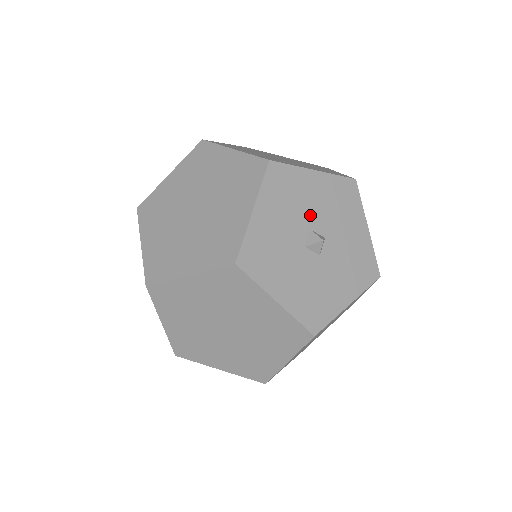
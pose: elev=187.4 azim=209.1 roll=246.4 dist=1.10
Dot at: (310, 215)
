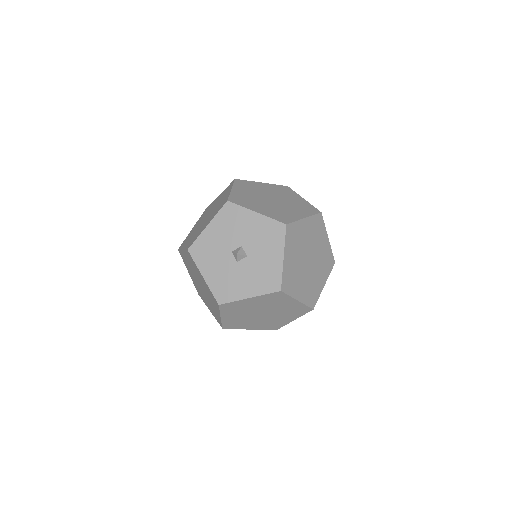
Dot at: (225, 246)
